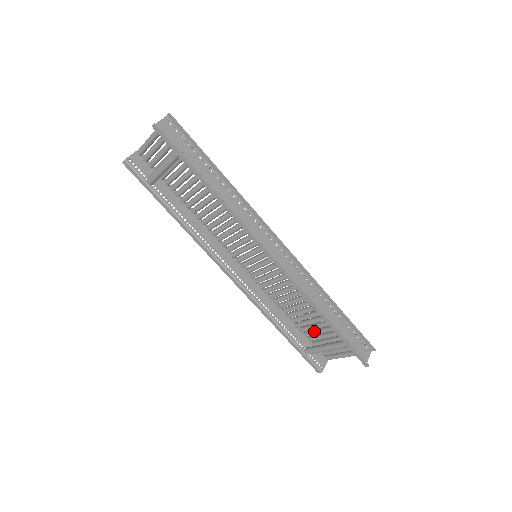
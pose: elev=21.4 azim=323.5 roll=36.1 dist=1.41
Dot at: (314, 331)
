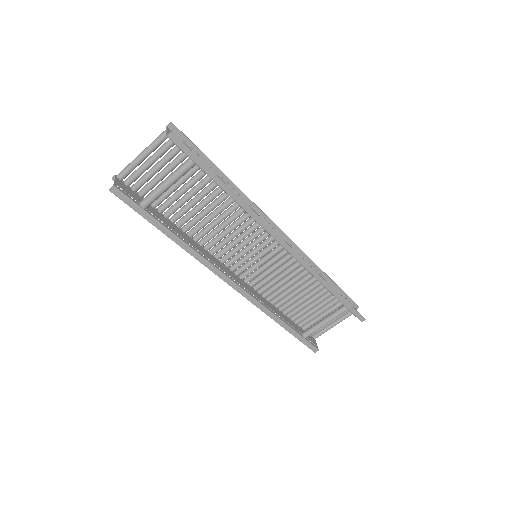
Dot at: (306, 314)
